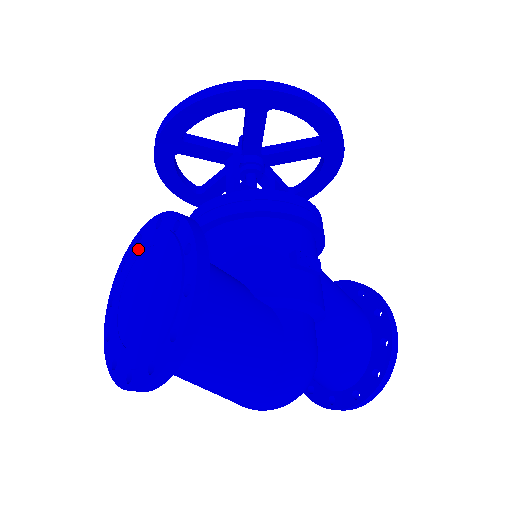
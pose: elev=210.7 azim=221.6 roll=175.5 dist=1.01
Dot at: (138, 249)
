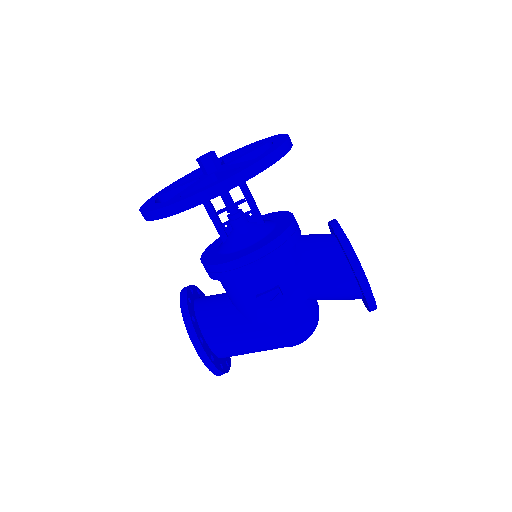
Dot at: occluded
